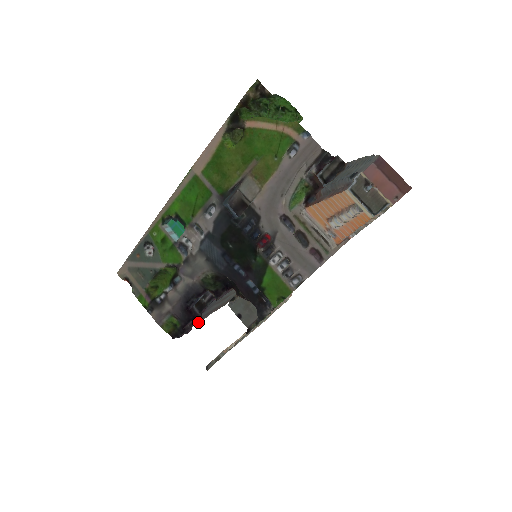
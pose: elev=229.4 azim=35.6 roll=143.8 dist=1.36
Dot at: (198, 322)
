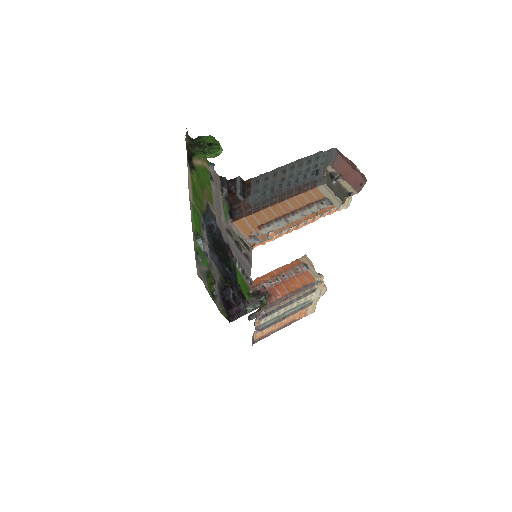
Dot at: (257, 308)
